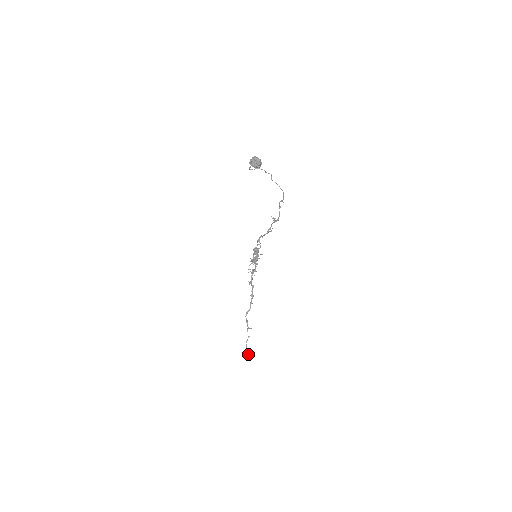
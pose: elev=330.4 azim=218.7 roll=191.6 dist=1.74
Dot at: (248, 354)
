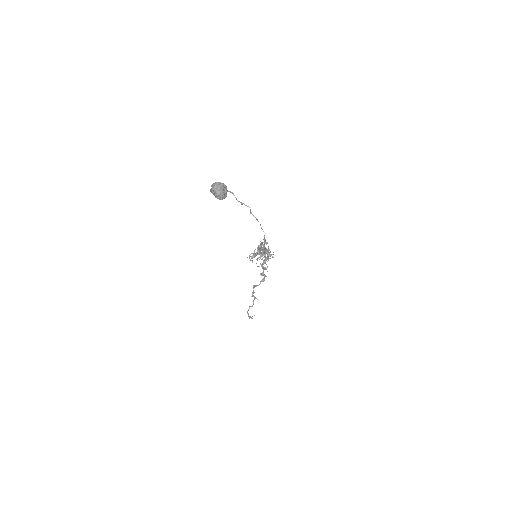
Dot at: occluded
